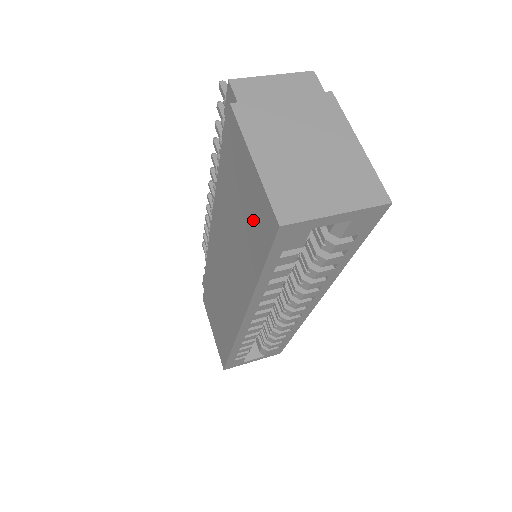
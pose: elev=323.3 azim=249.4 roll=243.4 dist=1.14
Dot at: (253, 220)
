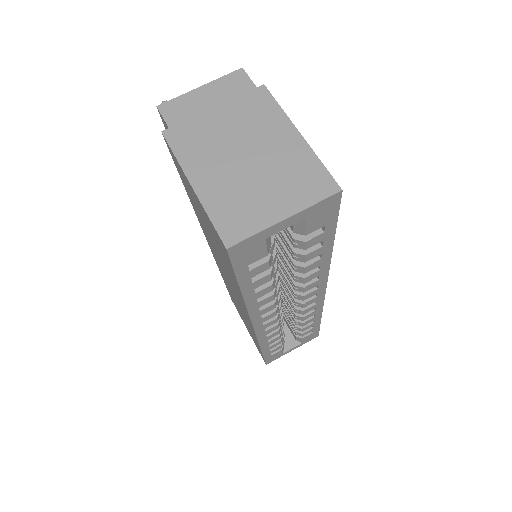
Dot at: (215, 239)
